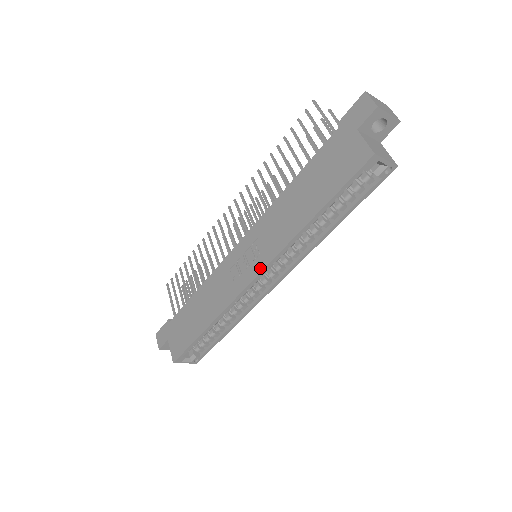
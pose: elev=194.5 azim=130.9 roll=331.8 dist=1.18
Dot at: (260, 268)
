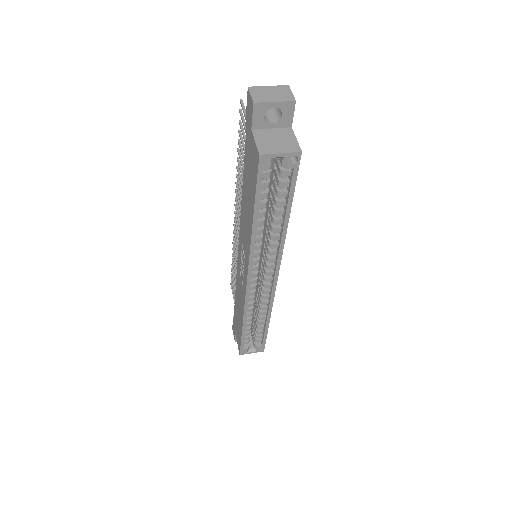
Dot at: (246, 272)
